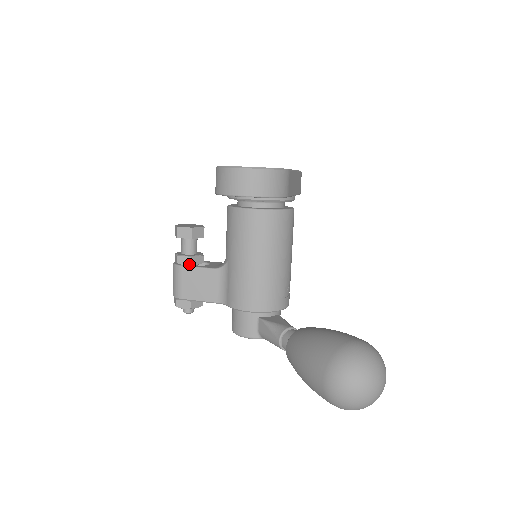
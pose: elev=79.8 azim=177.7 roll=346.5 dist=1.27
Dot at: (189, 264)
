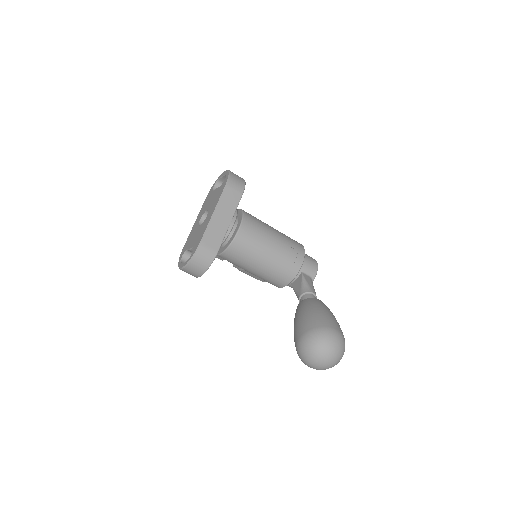
Dot at: (241, 268)
